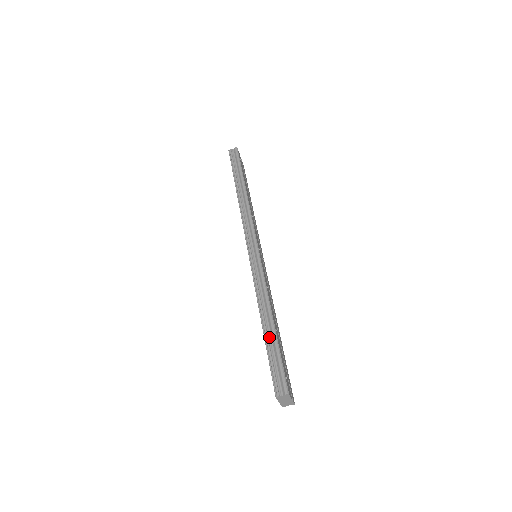
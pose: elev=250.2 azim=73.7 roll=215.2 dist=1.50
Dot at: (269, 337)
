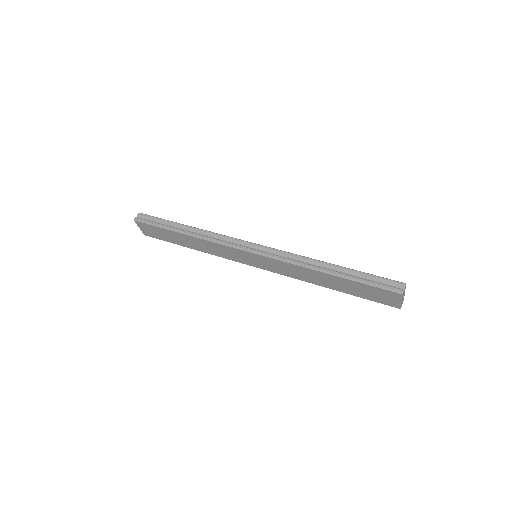
Dot at: (346, 274)
